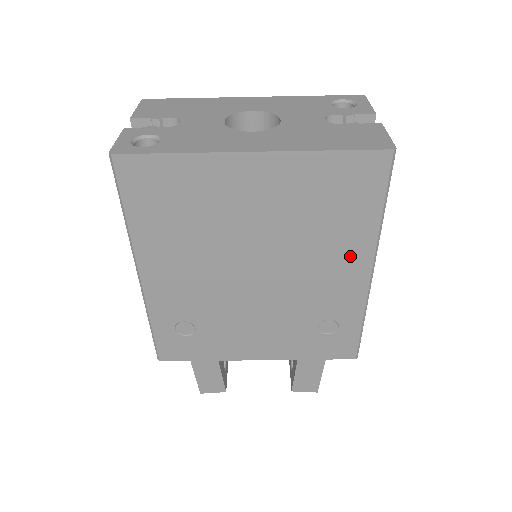
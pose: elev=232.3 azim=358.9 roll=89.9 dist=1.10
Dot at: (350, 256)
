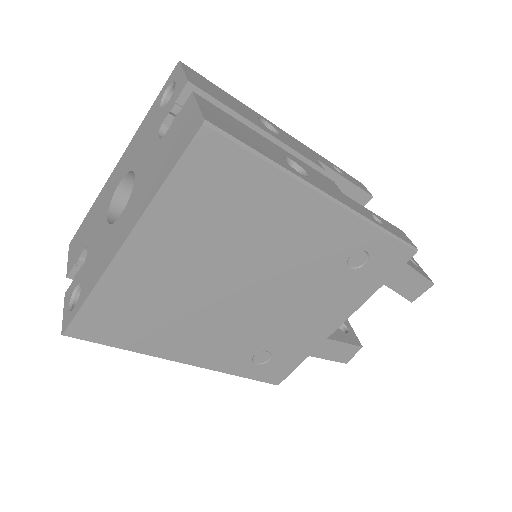
Dot at: (295, 211)
